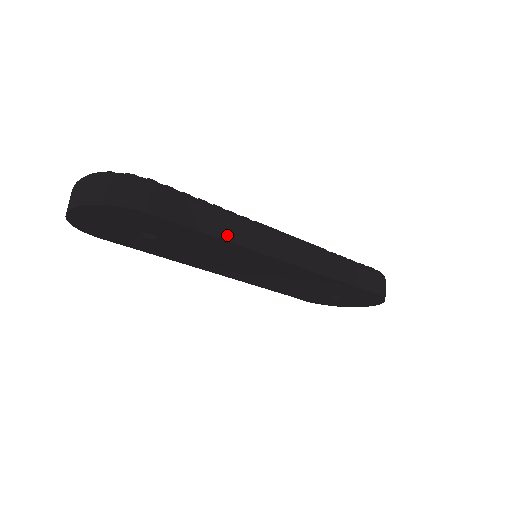
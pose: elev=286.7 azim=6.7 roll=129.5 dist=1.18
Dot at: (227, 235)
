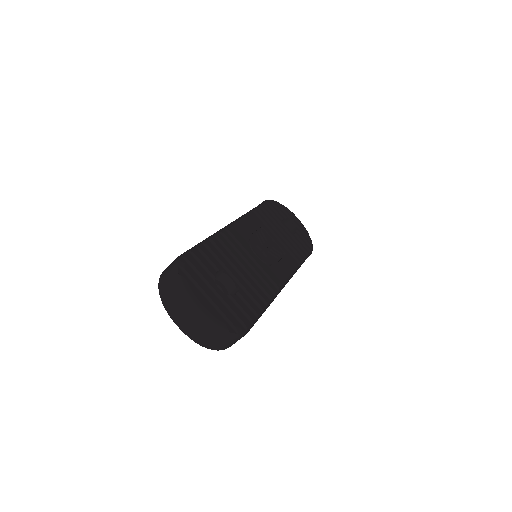
Dot at: occluded
